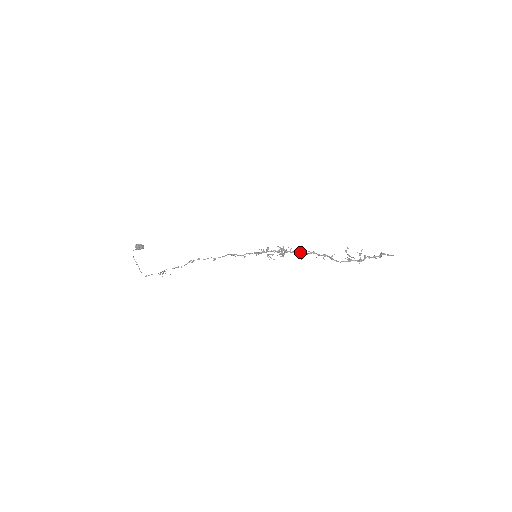
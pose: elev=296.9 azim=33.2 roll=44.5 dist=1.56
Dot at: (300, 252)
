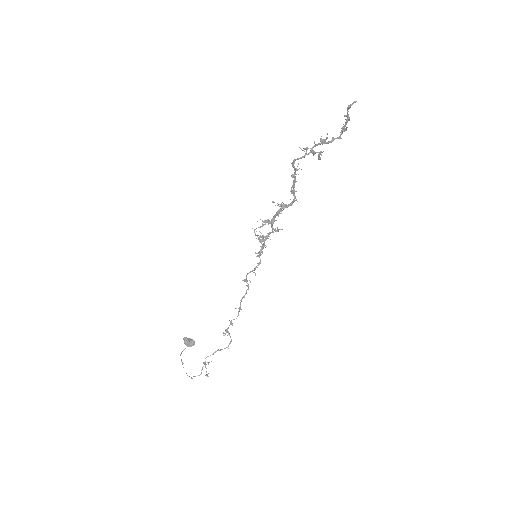
Dot at: (281, 205)
